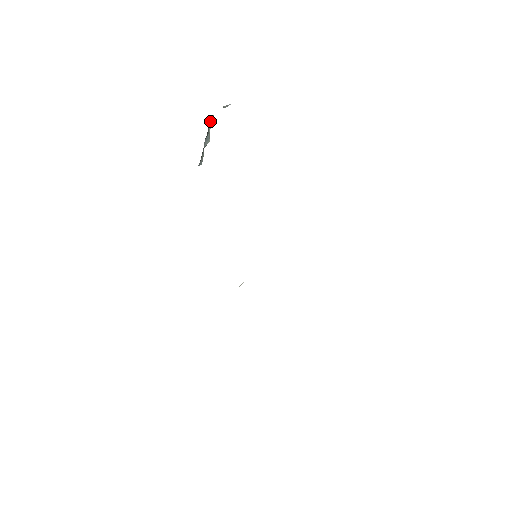
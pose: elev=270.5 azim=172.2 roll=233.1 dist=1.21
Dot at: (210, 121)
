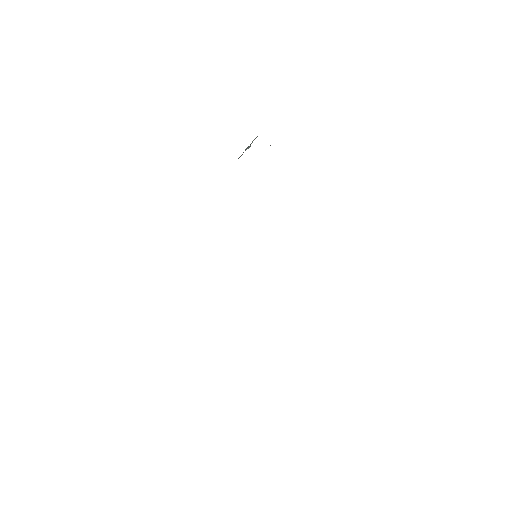
Dot at: occluded
